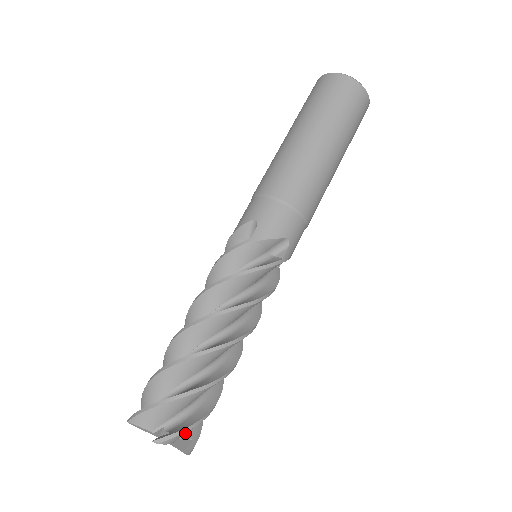
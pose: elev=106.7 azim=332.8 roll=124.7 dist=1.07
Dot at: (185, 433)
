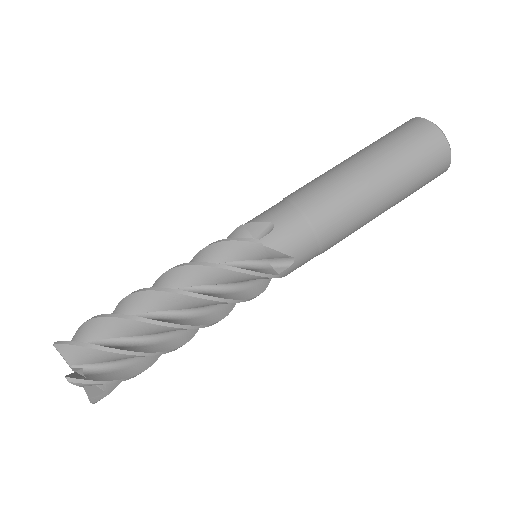
Dot at: (100, 384)
